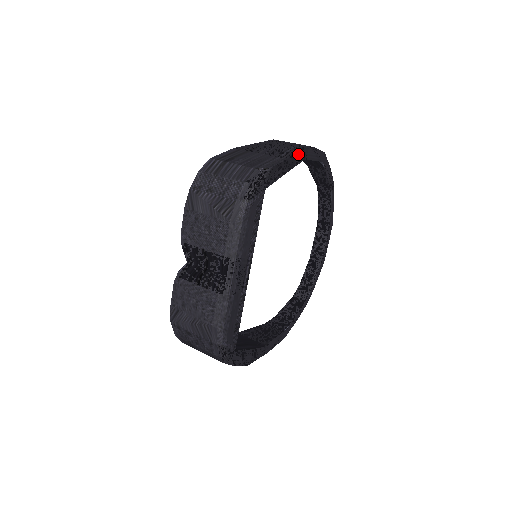
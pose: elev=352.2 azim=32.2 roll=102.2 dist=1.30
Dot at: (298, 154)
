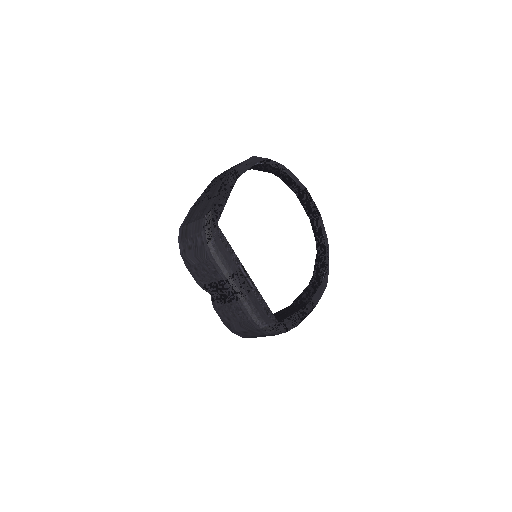
Dot at: (228, 181)
